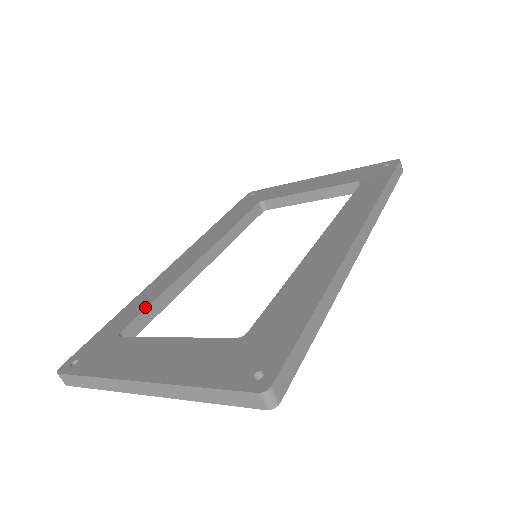
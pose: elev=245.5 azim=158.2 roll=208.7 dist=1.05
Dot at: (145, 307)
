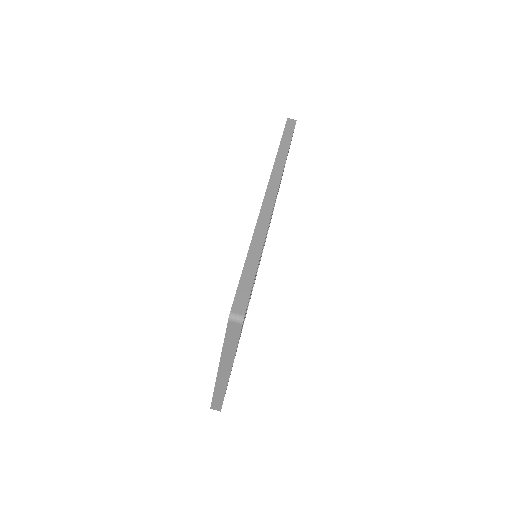
Dot at: occluded
